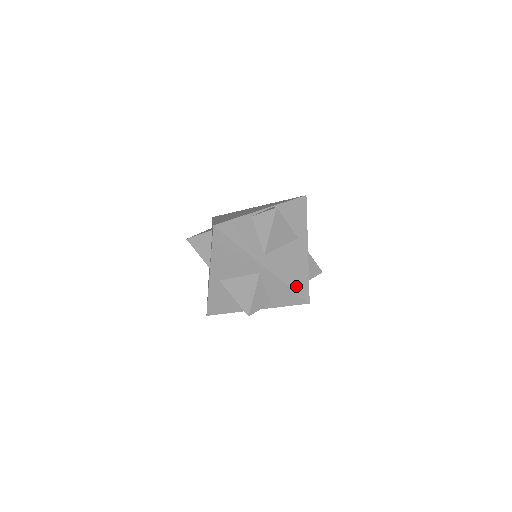
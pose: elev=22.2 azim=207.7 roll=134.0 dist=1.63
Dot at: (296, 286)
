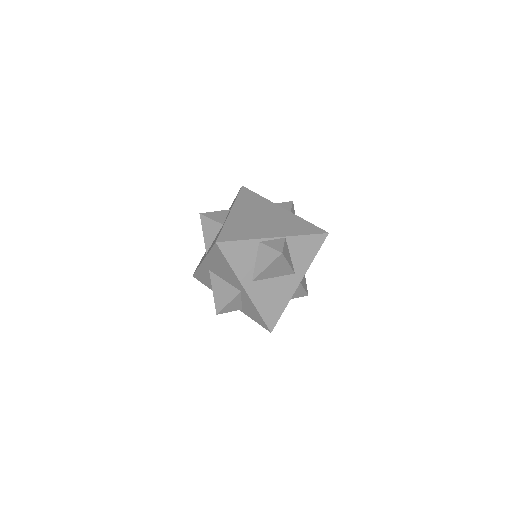
Dot at: (267, 316)
